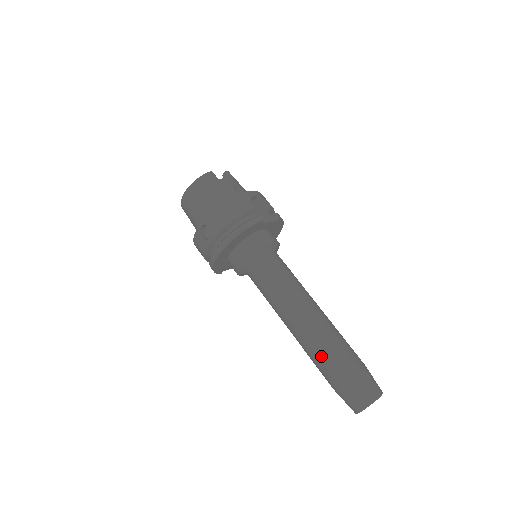
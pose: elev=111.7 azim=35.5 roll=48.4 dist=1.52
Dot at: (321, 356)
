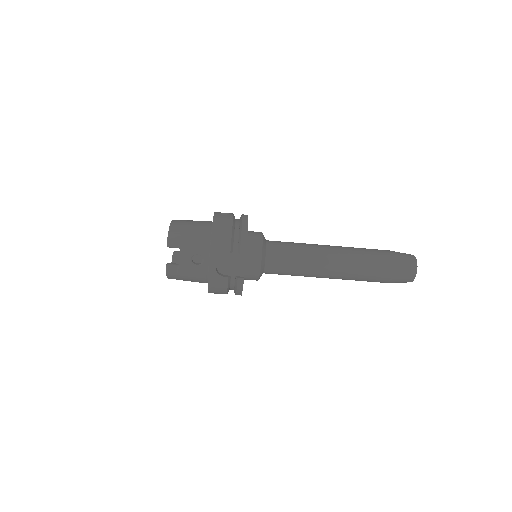
Dot at: occluded
